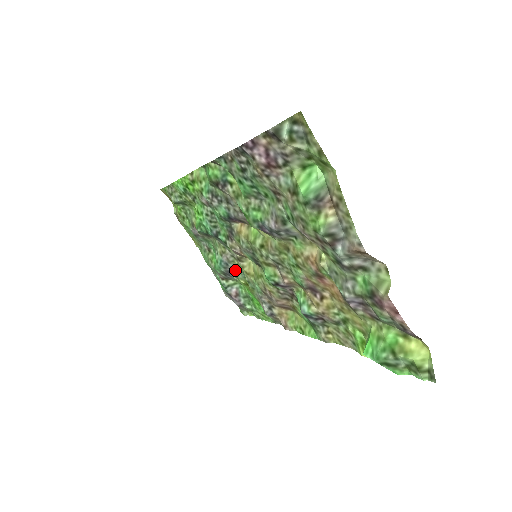
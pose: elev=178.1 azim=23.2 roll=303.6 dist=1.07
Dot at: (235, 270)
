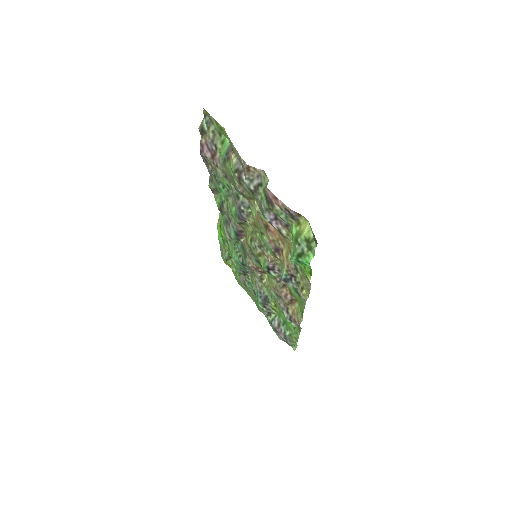
Dot at: (266, 295)
